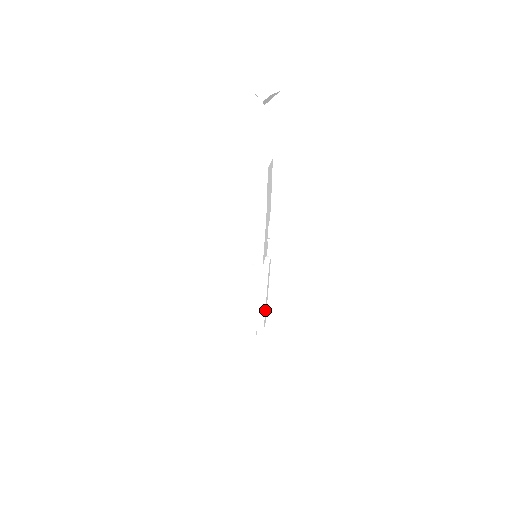
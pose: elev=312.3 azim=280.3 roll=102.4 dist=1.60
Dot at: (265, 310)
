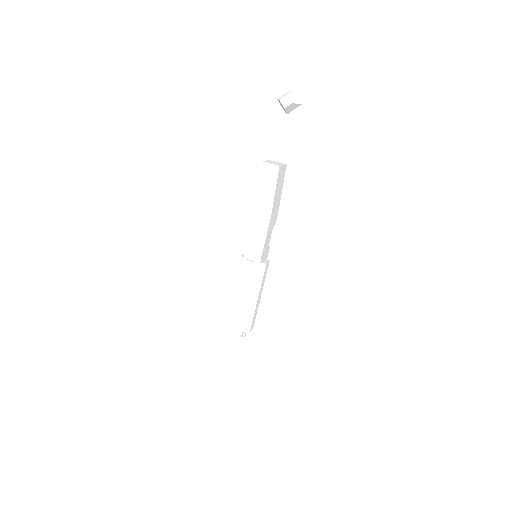
Dot at: (254, 312)
